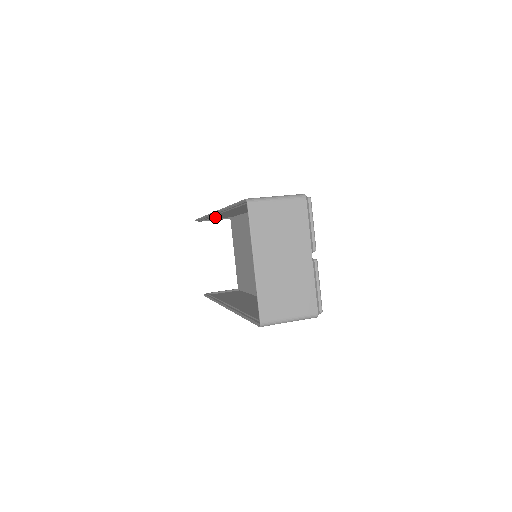
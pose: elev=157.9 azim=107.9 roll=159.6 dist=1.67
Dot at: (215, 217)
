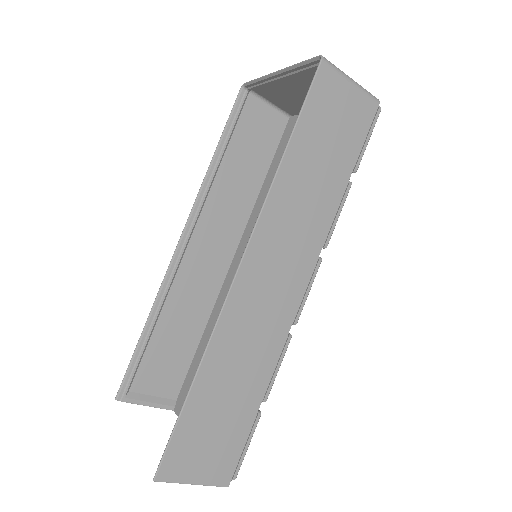
Dot at: (158, 358)
